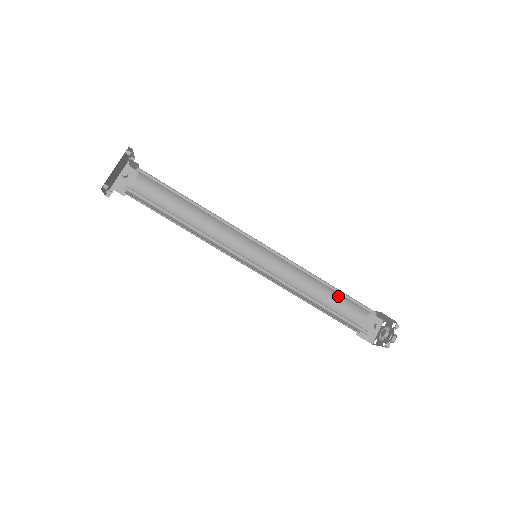
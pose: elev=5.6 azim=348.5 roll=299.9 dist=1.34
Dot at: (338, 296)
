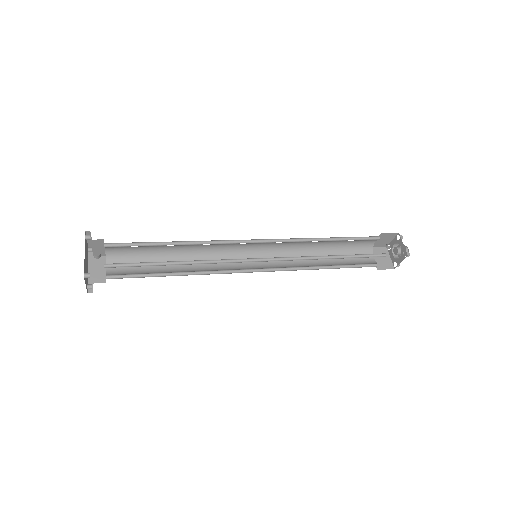
Dot at: (340, 248)
